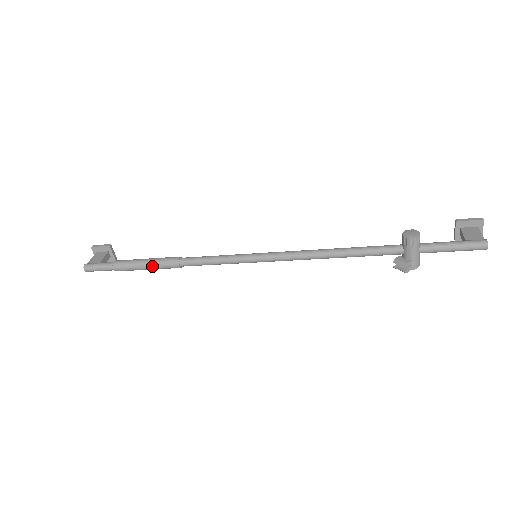
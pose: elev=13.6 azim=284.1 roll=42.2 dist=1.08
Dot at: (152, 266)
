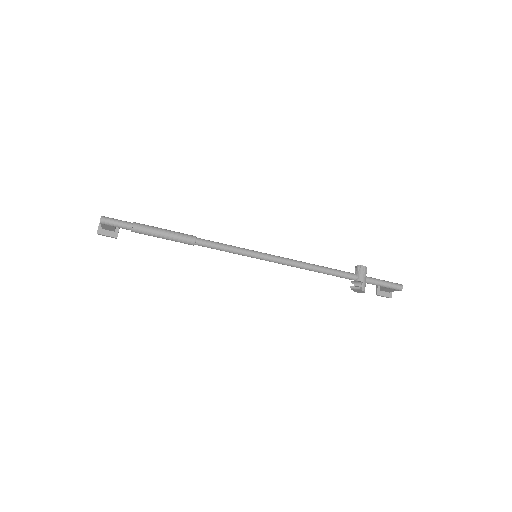
Dot at: (171, 233)
